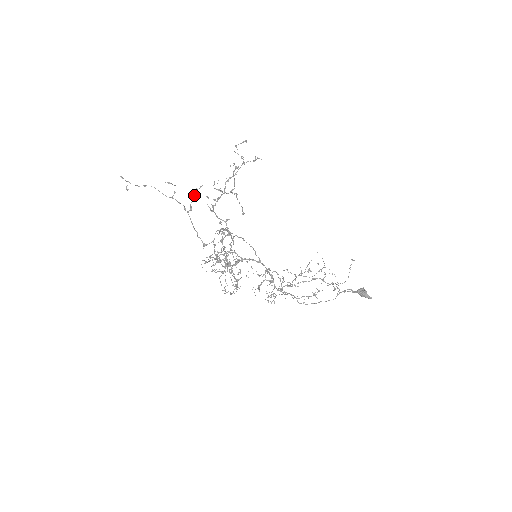
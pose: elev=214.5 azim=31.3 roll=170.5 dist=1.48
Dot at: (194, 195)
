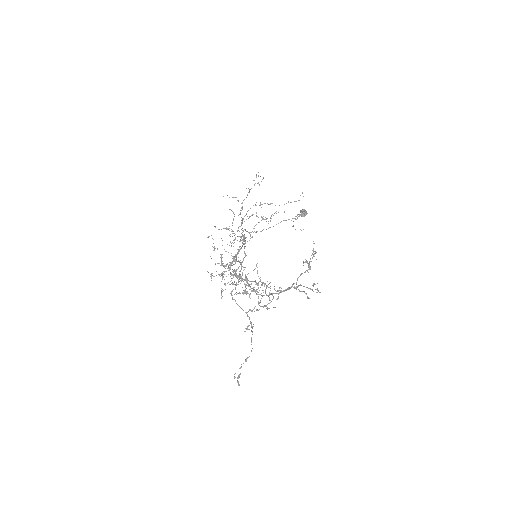
Dot at: occluded
